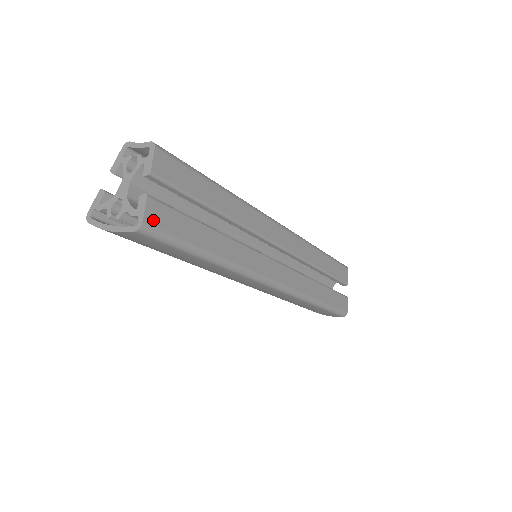
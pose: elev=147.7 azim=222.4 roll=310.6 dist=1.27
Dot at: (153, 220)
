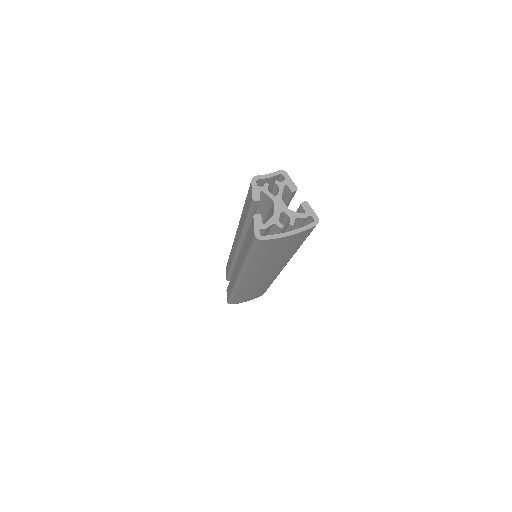
Dot at: occluded
